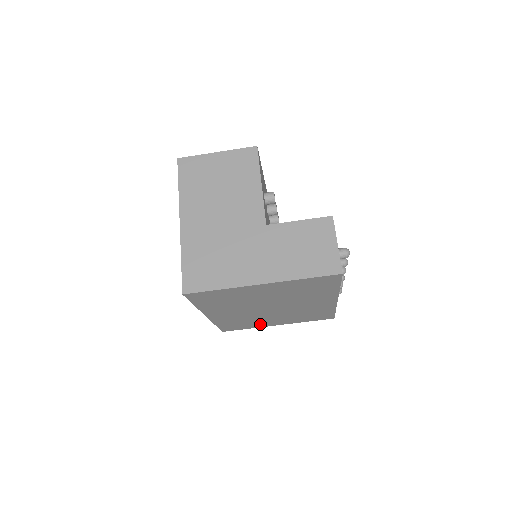
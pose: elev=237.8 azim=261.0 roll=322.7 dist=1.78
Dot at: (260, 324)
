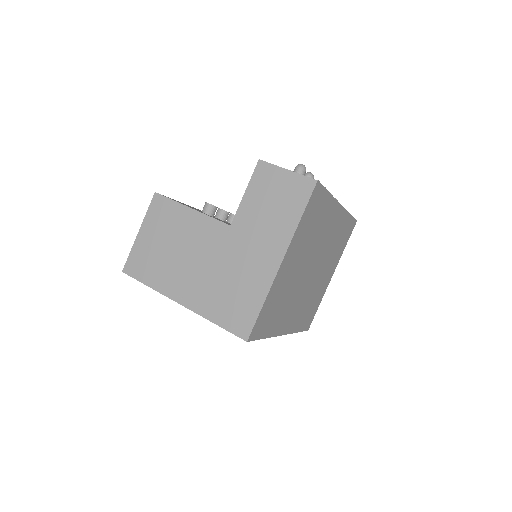
Dot at: (321, 291)
